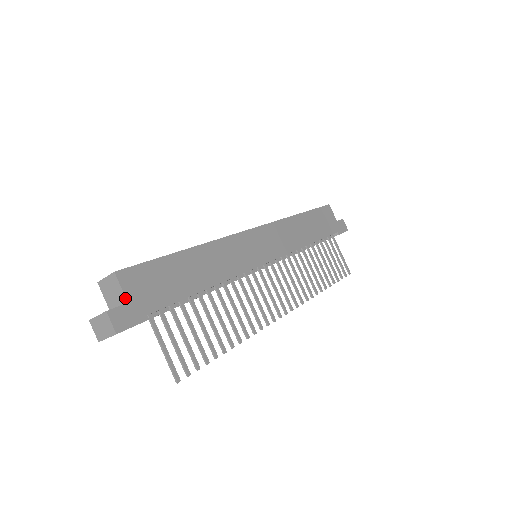
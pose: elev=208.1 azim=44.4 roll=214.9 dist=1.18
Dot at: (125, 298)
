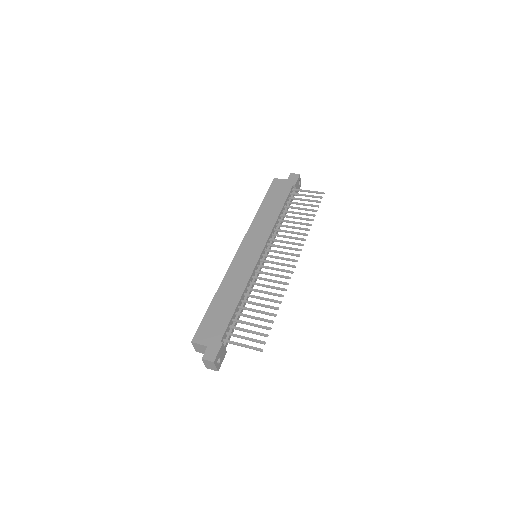
Dot at: (205, 346)
